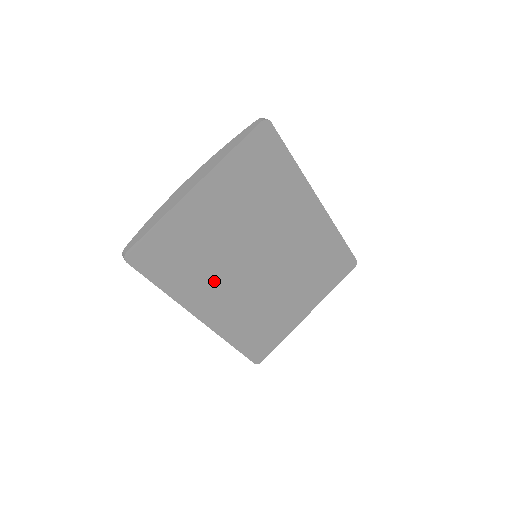
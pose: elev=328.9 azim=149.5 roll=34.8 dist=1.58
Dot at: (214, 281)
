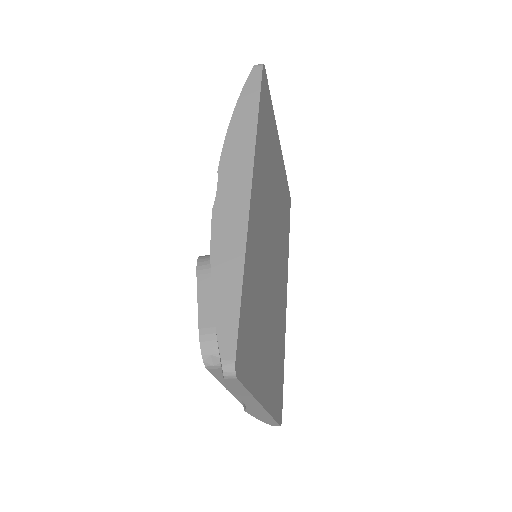
Dot at: (264, 190)
